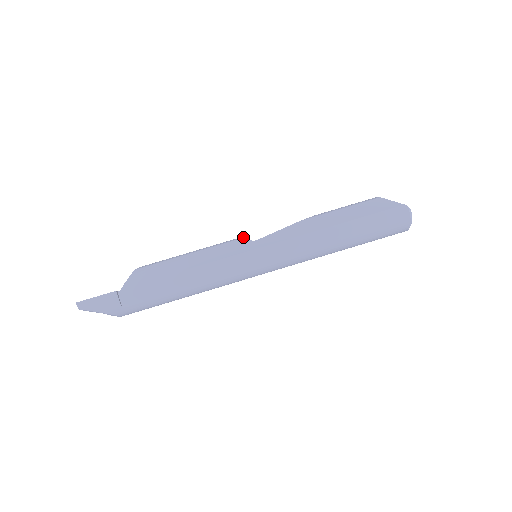
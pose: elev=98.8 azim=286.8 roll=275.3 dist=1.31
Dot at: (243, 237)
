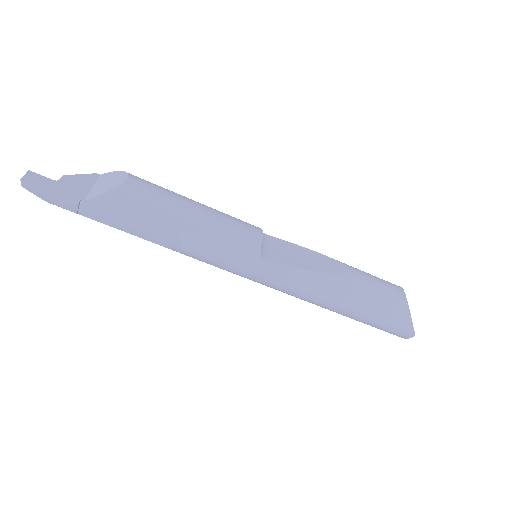
Dot at: (258, 245)
